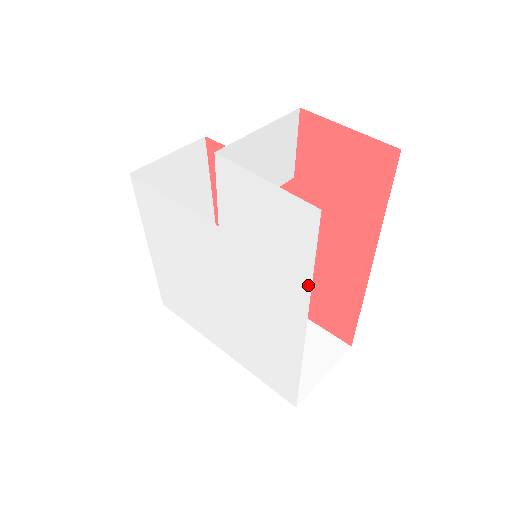
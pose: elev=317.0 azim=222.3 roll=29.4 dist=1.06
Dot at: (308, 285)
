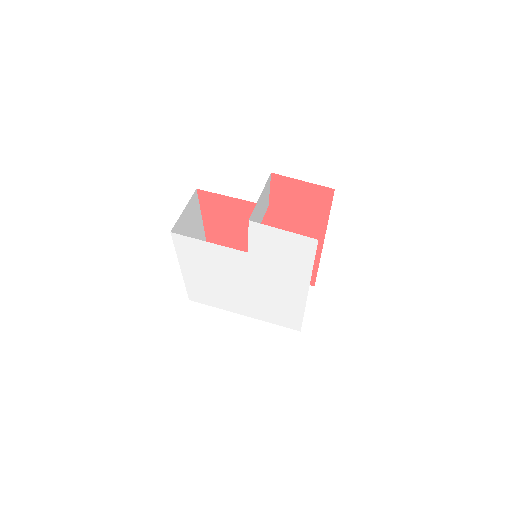
Dot at: (310, 271)
